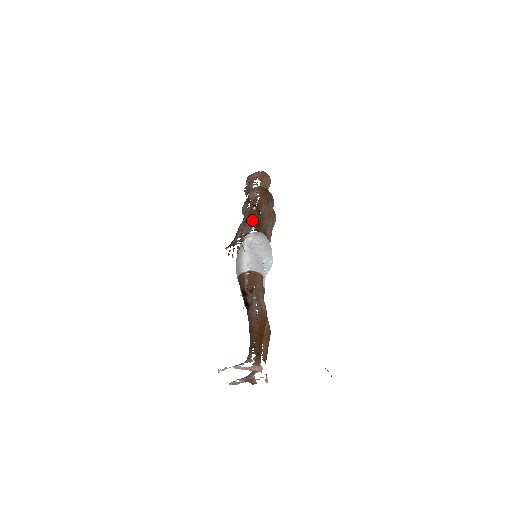
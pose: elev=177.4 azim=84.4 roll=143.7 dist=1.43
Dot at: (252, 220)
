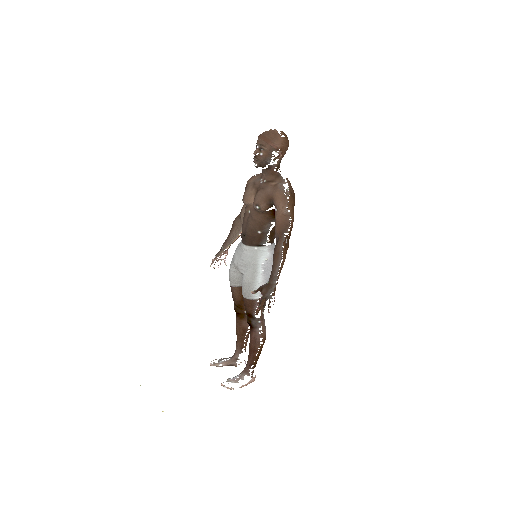
Dot at: occluded
